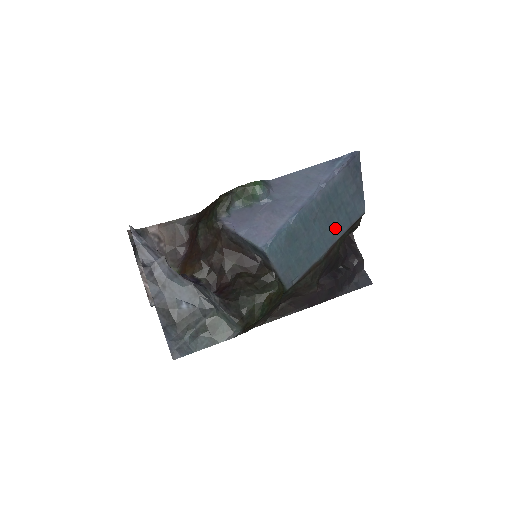
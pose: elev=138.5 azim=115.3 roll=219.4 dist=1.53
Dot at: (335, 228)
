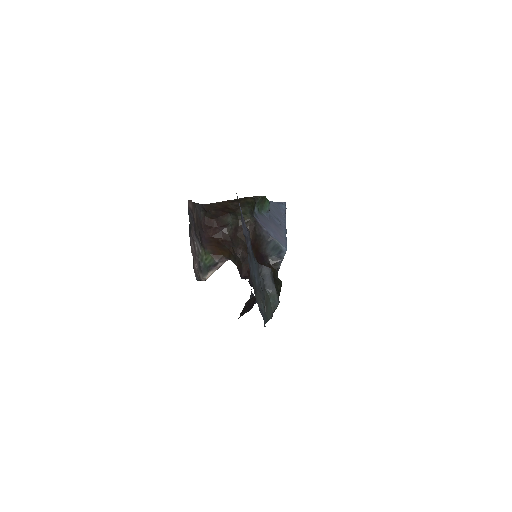
Dot at: occluded
